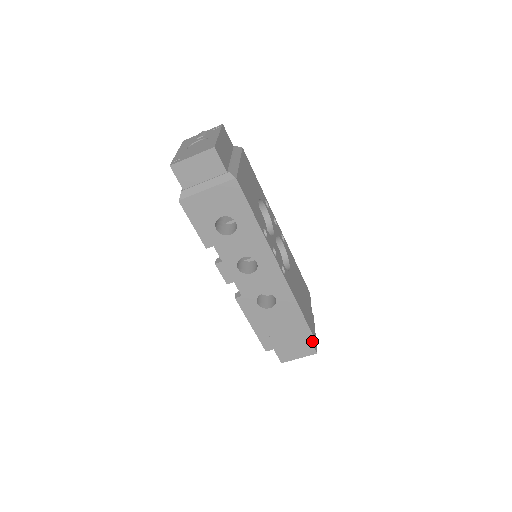
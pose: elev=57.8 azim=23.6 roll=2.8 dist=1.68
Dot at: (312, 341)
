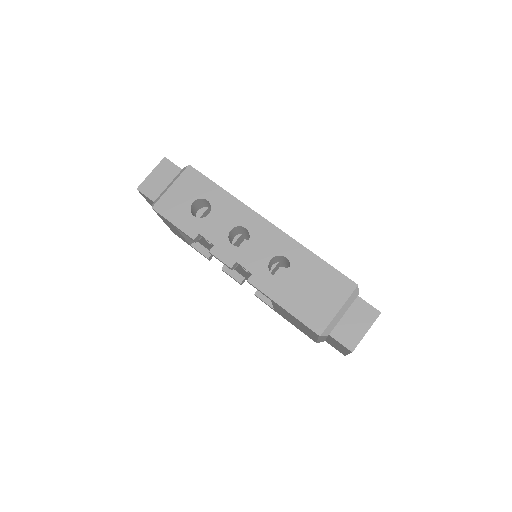
Dot at: (365, 302)
